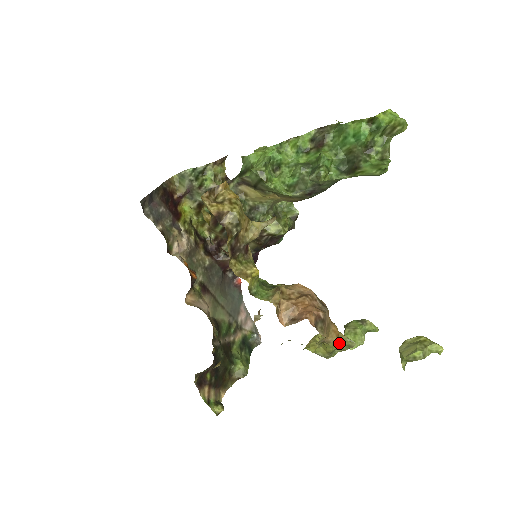
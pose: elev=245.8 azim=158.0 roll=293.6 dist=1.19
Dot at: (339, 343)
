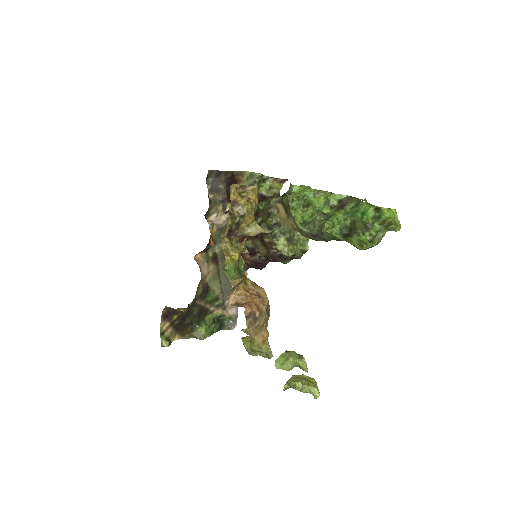
Dot at: (262, 348)
